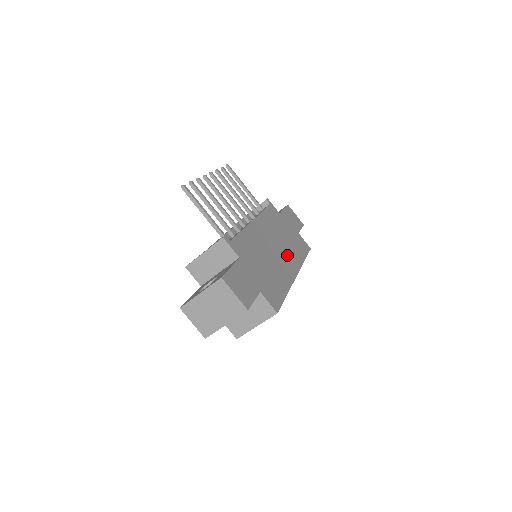
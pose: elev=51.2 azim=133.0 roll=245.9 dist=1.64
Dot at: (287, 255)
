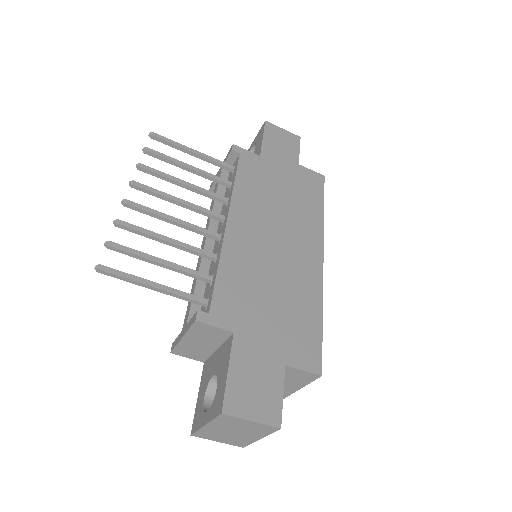
Dot at: (297, 233)
